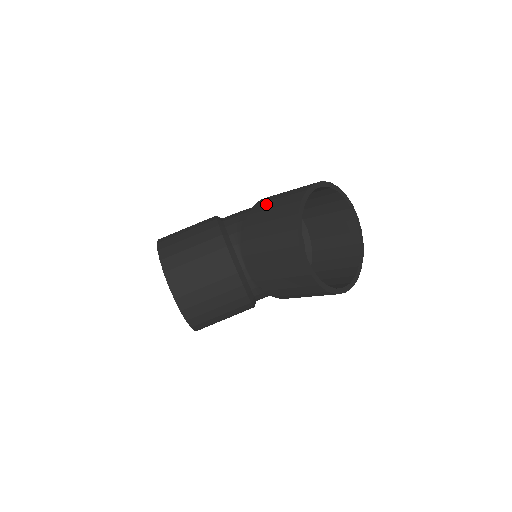
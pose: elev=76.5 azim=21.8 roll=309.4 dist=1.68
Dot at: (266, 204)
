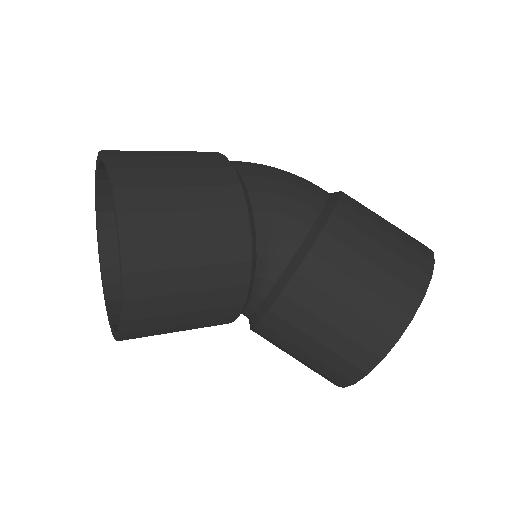
Dot at: (349, 257)
